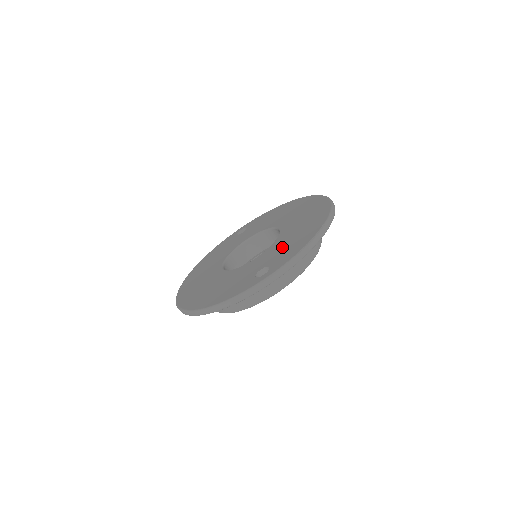
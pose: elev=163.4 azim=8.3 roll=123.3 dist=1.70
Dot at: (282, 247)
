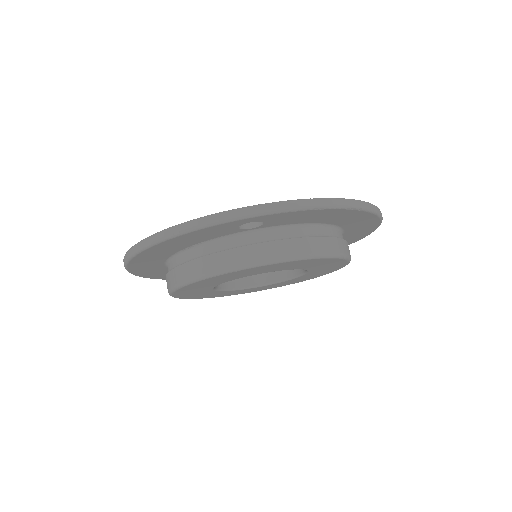
Dot at: occluded
